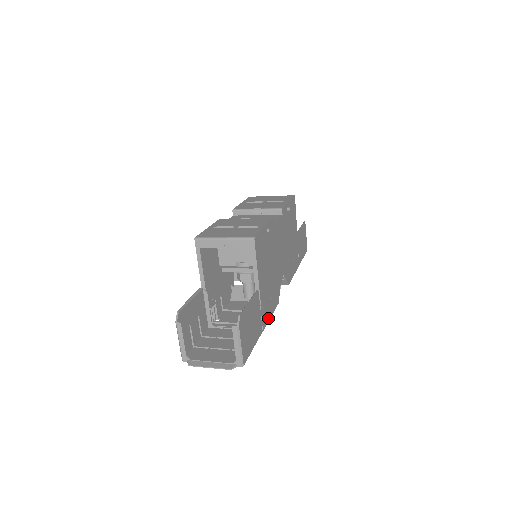
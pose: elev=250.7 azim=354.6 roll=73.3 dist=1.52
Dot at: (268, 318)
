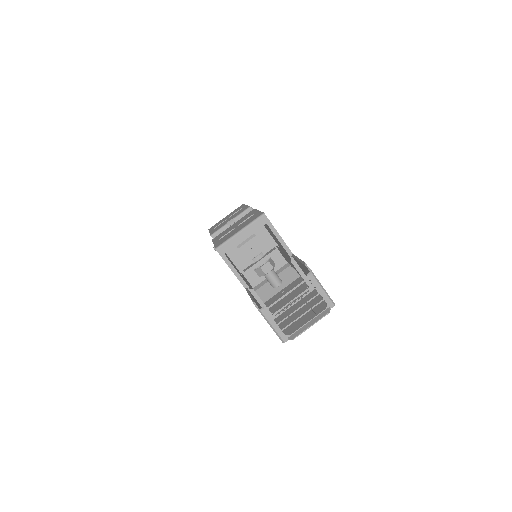
Dot at: occluded
